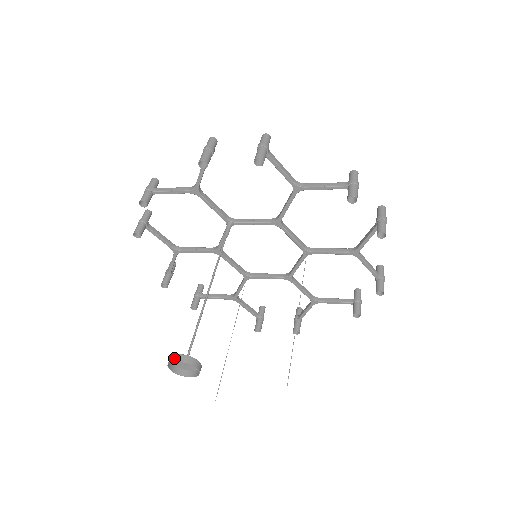
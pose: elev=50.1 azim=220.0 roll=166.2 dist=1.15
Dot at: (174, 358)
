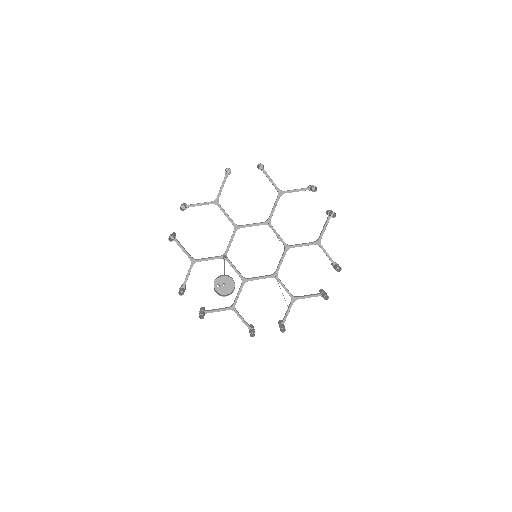
Dot at: occluded
